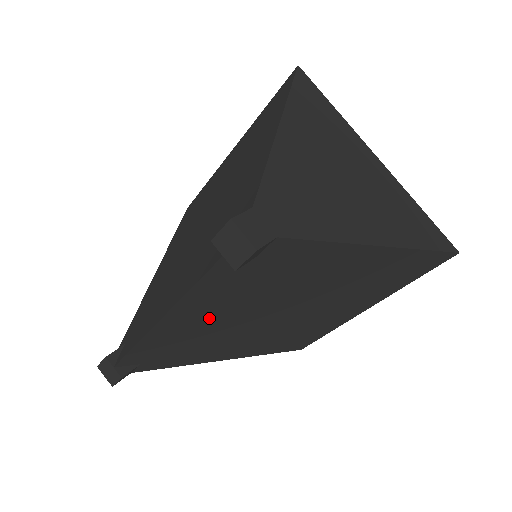
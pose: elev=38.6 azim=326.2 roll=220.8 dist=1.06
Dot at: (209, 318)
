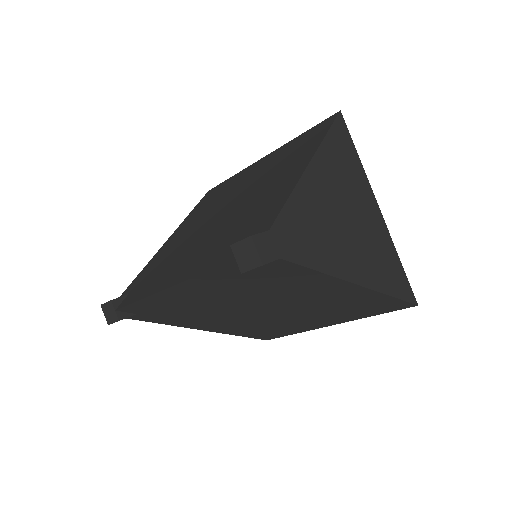
Dot at: (205, 297)
